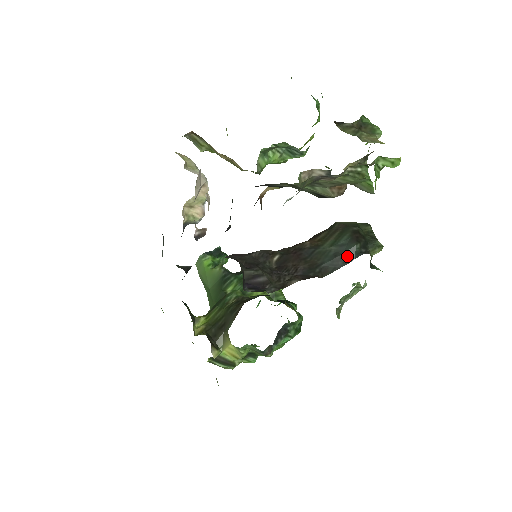
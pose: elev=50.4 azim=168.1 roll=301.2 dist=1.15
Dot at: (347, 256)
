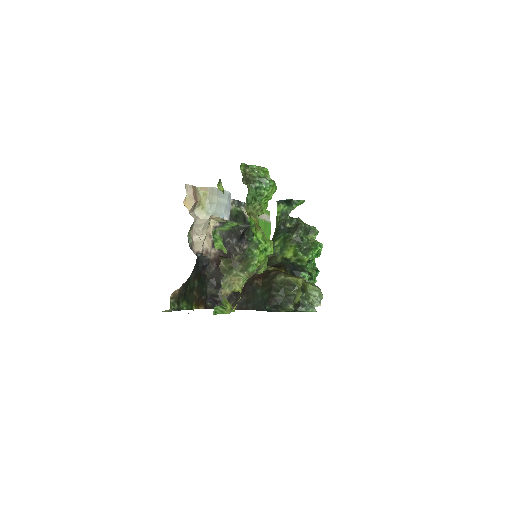
Dot at: (264, 307)
